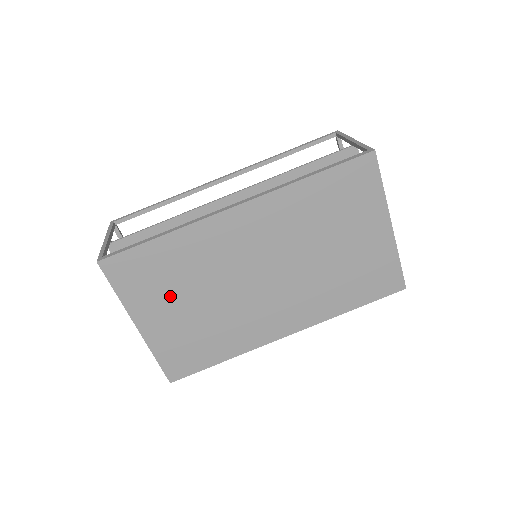
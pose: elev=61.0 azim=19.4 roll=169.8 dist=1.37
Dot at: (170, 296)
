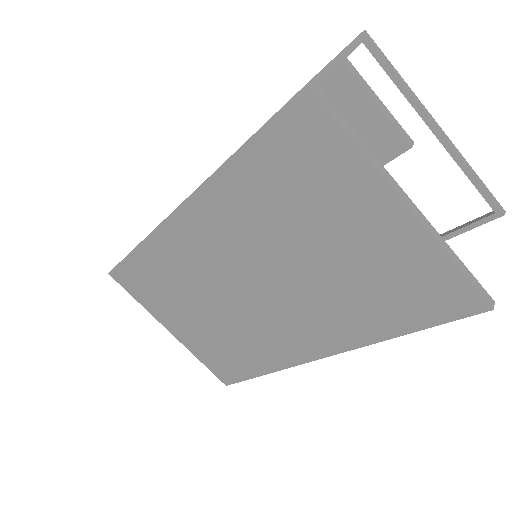
Dot at: (177, 305)
